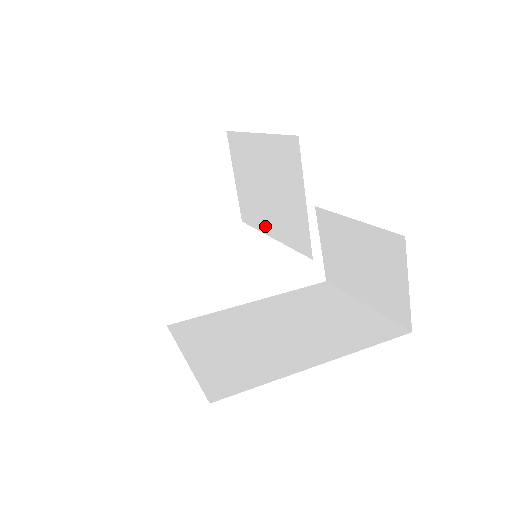
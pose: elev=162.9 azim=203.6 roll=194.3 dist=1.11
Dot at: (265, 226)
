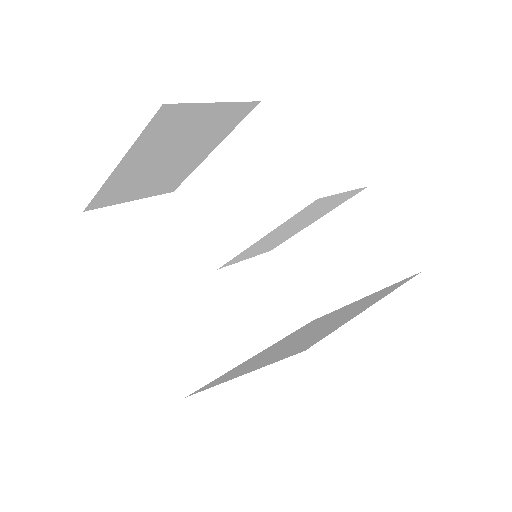
Dot at: (249, 236)
